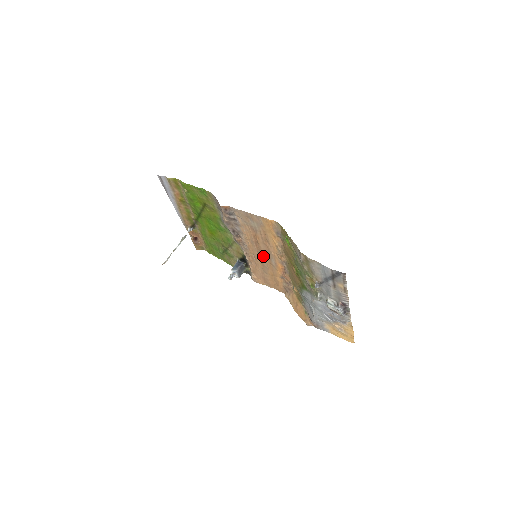
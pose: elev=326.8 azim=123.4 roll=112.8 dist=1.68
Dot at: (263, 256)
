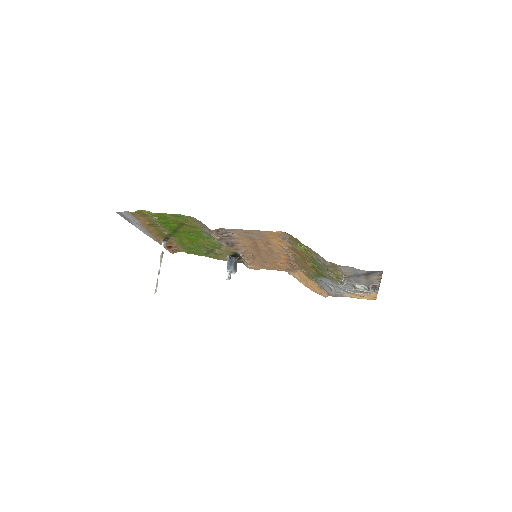
Dot at: (263, 253)
